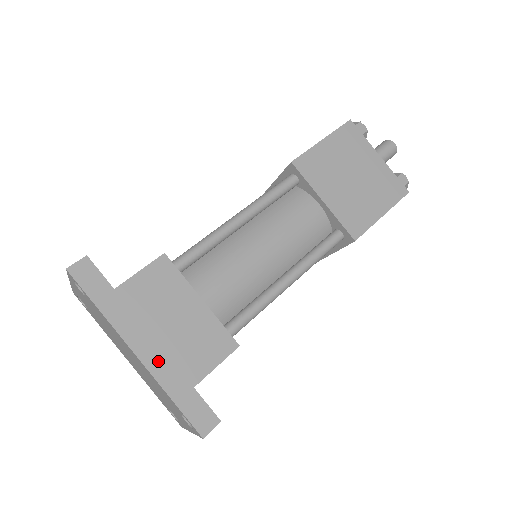
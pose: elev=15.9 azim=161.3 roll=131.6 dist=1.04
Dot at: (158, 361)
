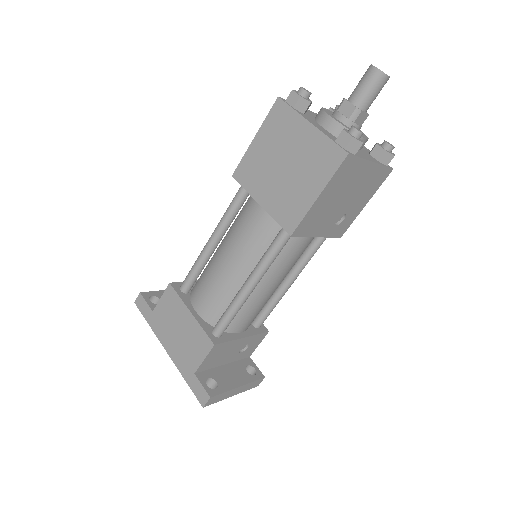
Dot at: (176, 356)
